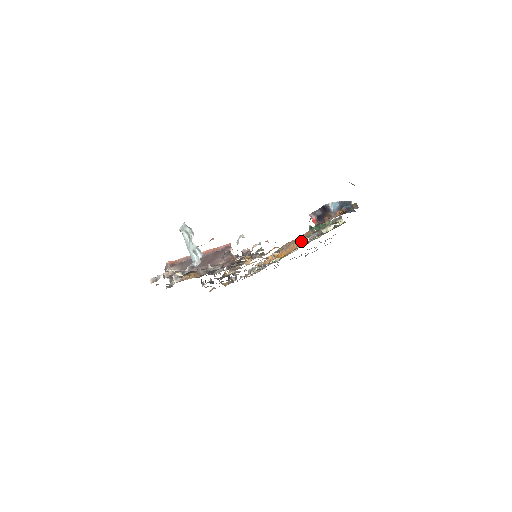
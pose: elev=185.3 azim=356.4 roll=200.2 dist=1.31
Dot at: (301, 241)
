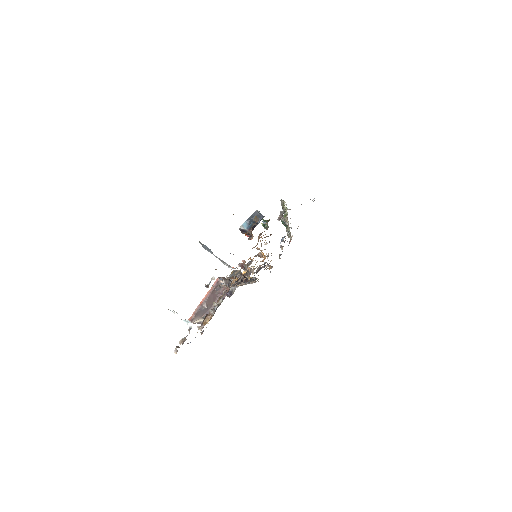
Dot at: occluded
